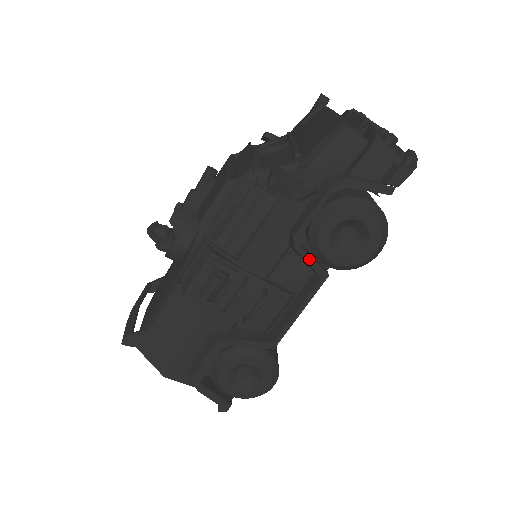
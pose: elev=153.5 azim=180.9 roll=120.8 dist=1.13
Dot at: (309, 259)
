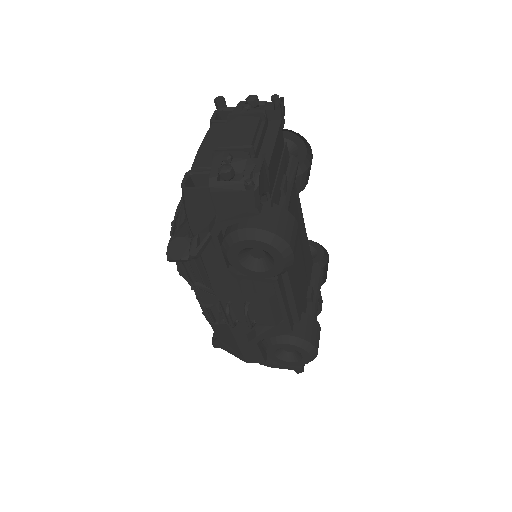
Dot at: (251, 278)
